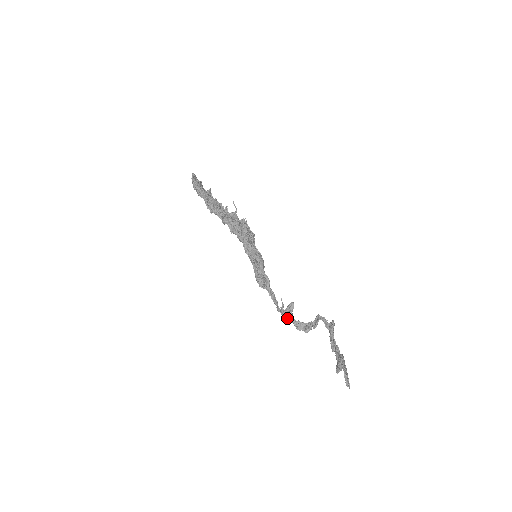
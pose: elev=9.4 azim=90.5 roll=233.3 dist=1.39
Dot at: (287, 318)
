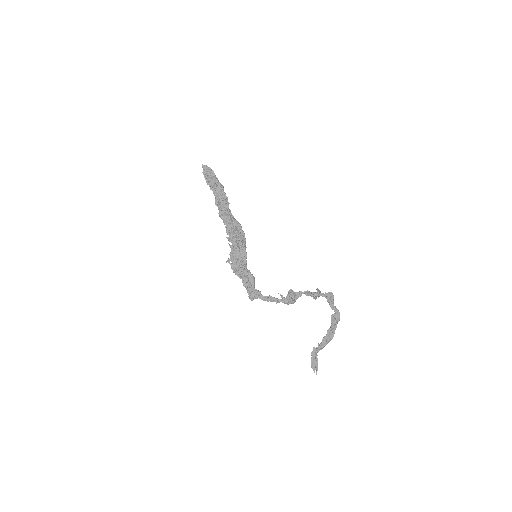
Dot at: (289, 303)
